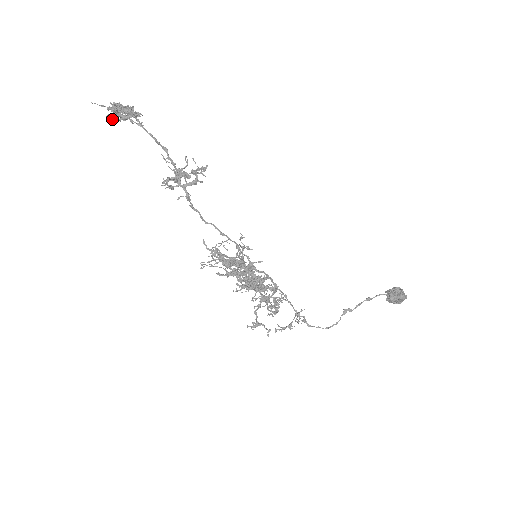
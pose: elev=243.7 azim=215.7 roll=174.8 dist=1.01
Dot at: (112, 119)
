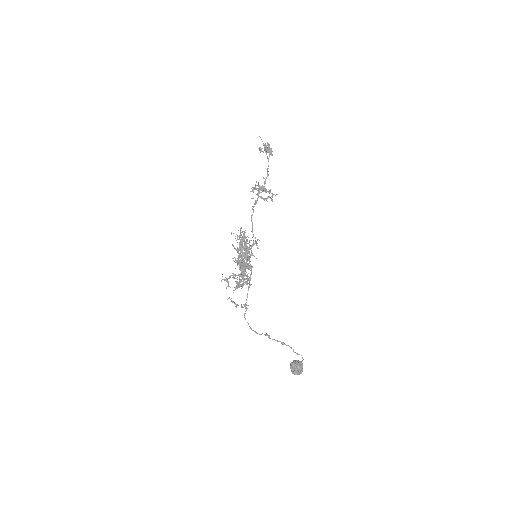
Dot at: (260, 149)
